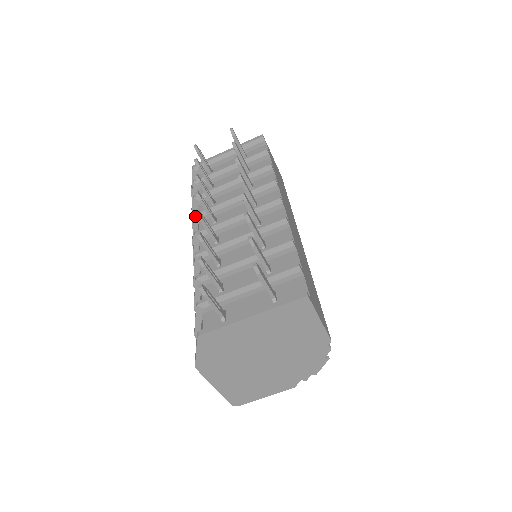
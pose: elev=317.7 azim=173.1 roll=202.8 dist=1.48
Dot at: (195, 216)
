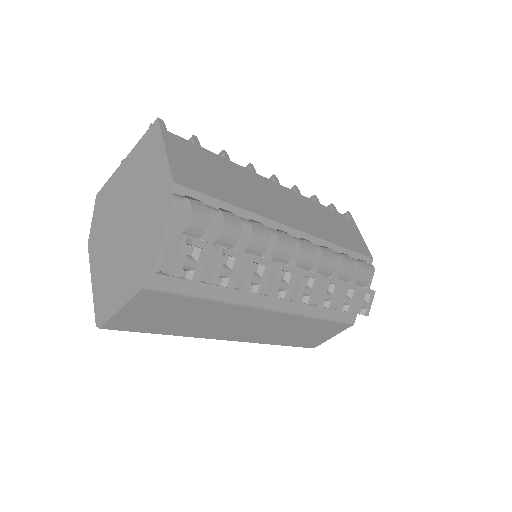
Dot at: occluded
